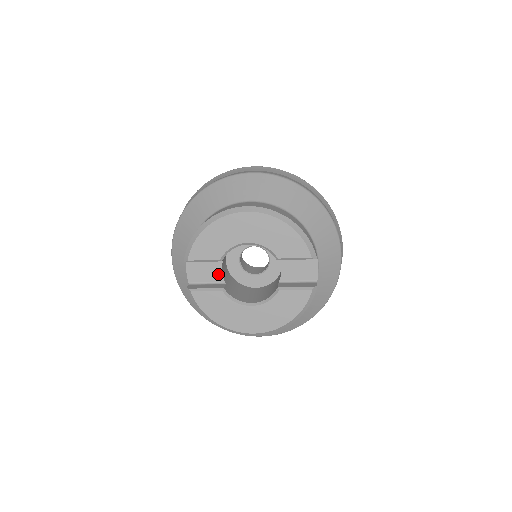
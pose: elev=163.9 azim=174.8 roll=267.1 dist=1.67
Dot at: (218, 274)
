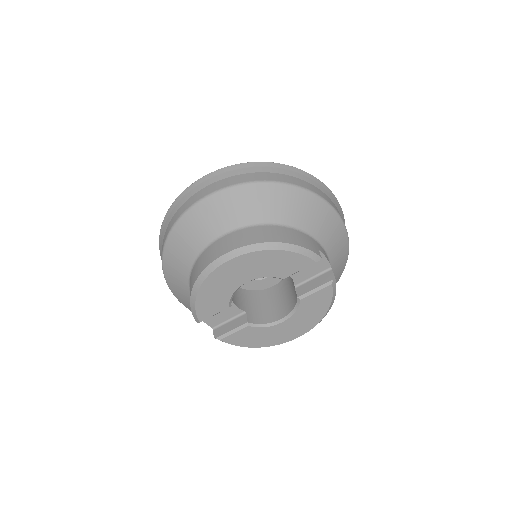
Dot at: (234, 309)
